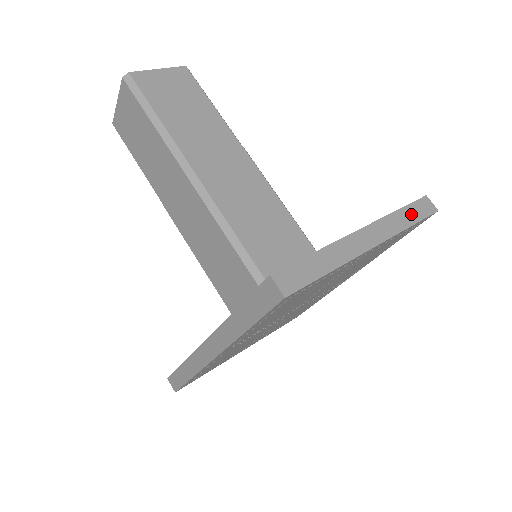
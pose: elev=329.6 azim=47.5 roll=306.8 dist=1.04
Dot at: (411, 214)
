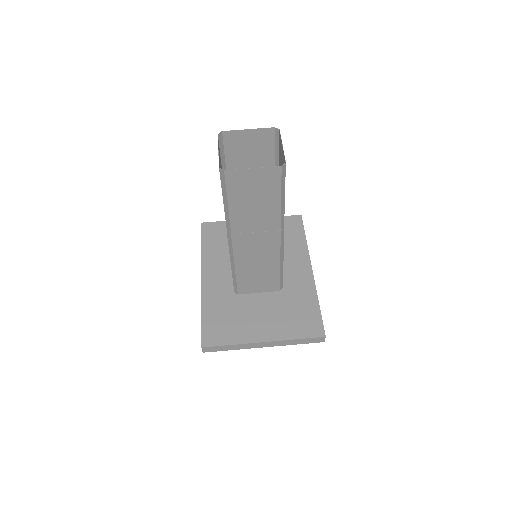
Dot at: (303, 341)
